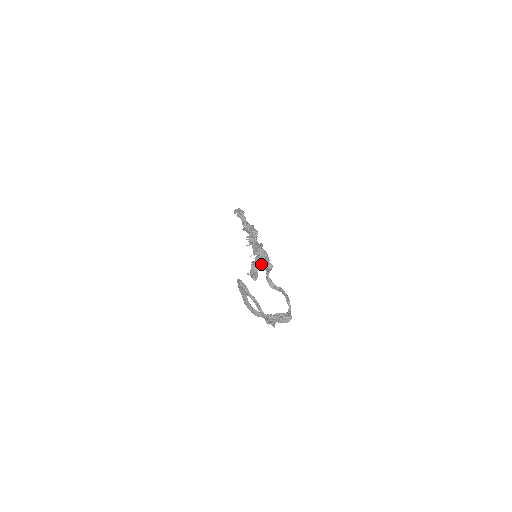
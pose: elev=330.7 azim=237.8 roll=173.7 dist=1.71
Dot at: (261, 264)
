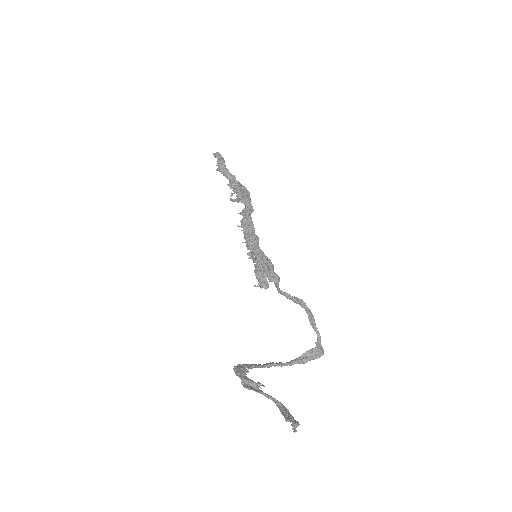
Dot at: occluded
